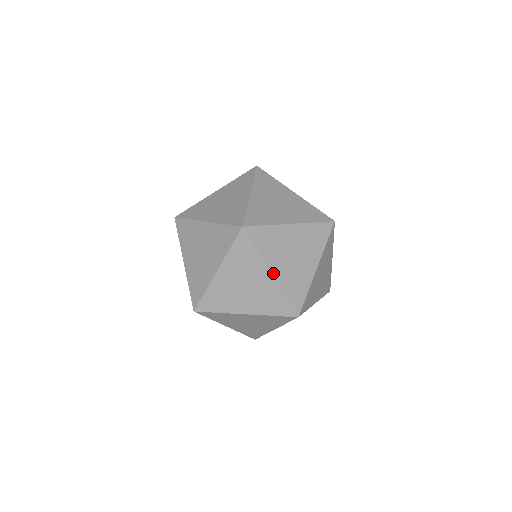
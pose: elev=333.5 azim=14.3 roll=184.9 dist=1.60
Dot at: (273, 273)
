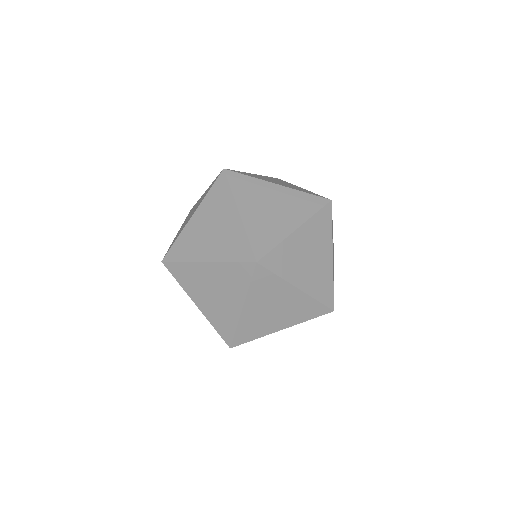
Dot at: occluded
